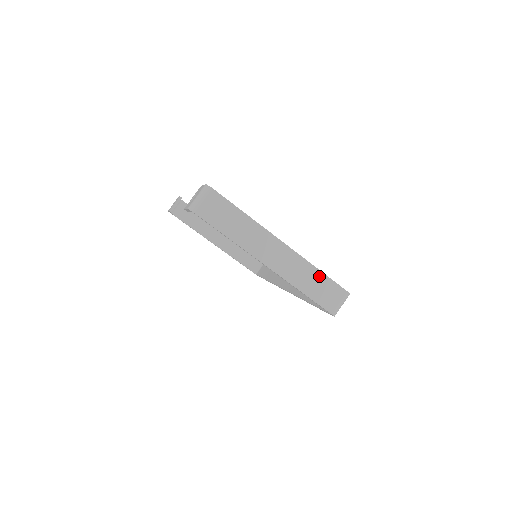
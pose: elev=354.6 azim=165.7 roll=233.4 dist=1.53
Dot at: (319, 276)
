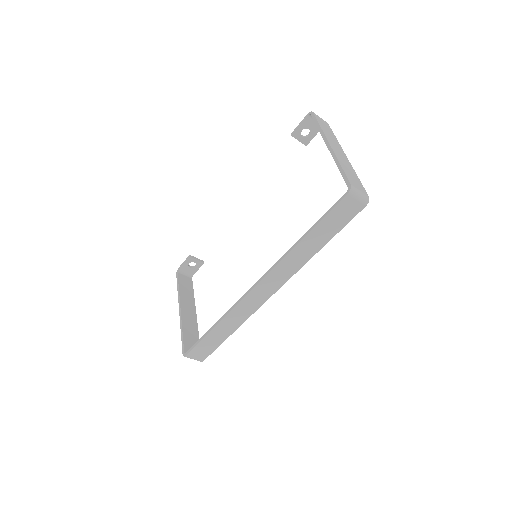
Dot at: (356, 177)
